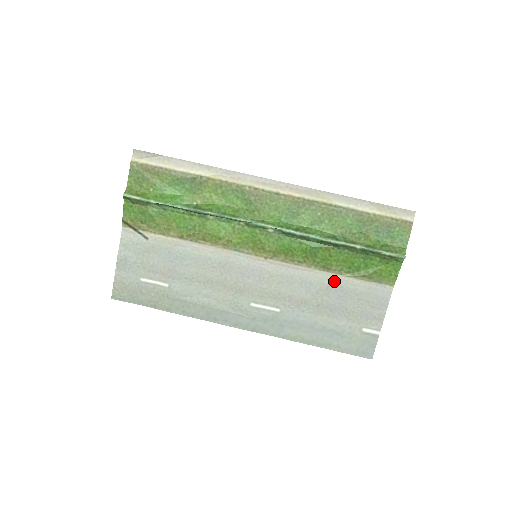
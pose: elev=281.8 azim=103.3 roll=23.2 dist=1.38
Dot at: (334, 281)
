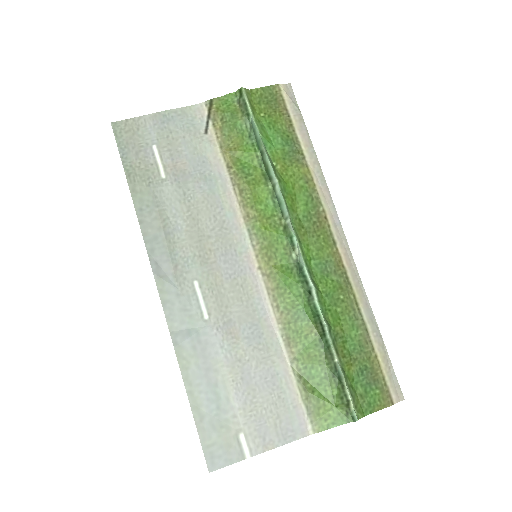
Dot at: (279, 360)
